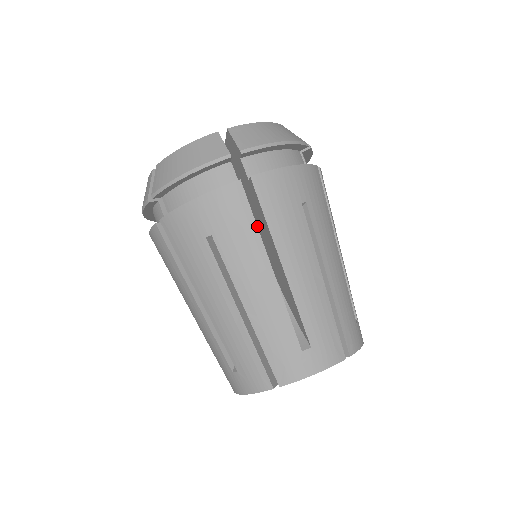
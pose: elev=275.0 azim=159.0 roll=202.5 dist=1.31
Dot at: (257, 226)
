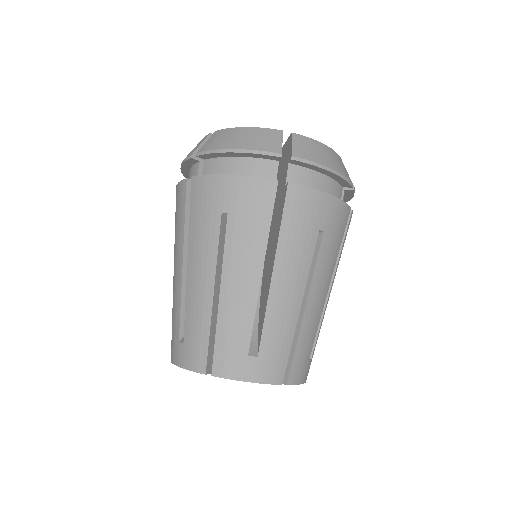
Dot at: occluded
